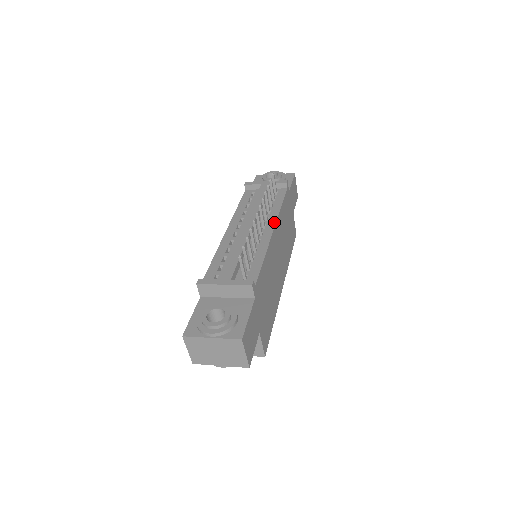
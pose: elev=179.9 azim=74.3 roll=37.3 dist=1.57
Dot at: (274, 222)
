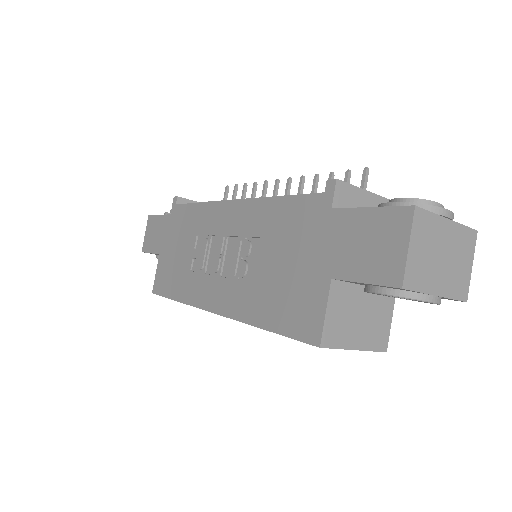
Dot at: occluded
